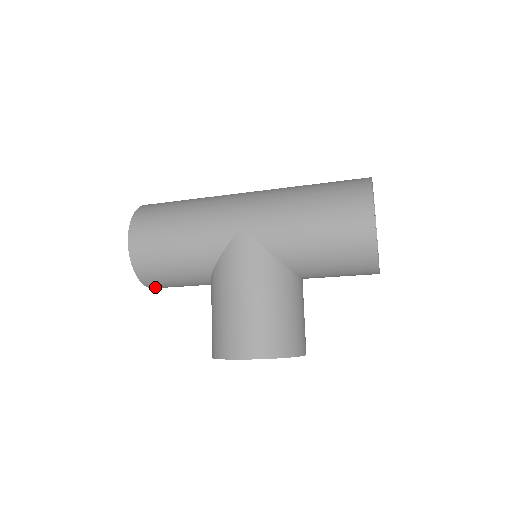
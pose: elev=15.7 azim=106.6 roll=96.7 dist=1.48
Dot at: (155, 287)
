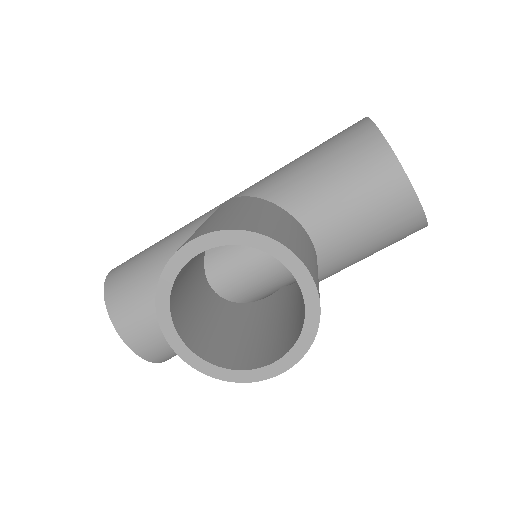
Dot at: (126, 330)
